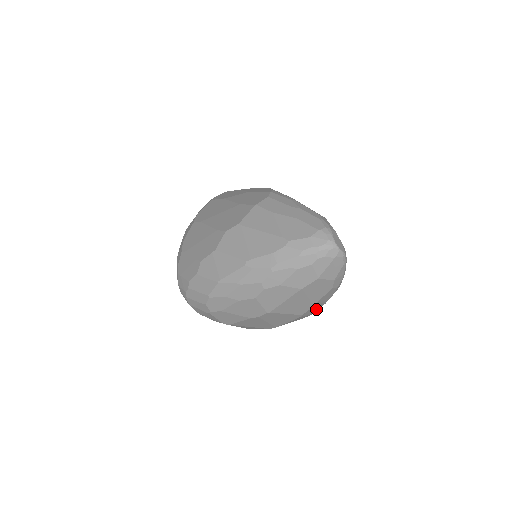
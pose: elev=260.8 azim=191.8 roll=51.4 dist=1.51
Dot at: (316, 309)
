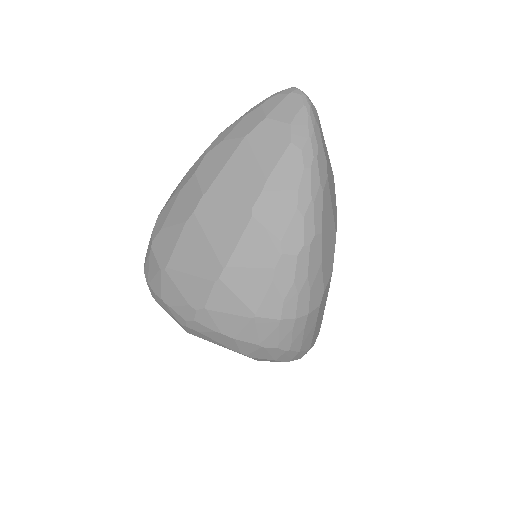
Dot at: (283, 219)
